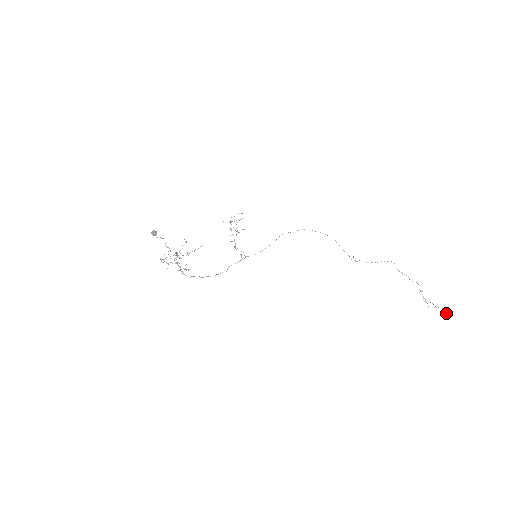
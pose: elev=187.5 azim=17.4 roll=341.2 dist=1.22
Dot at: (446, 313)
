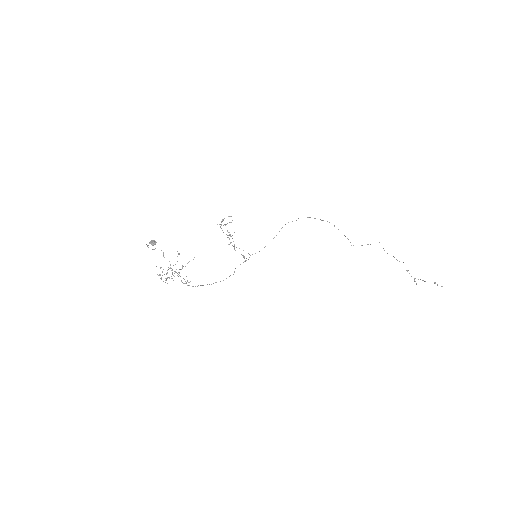
Dot at: (437, 285)
